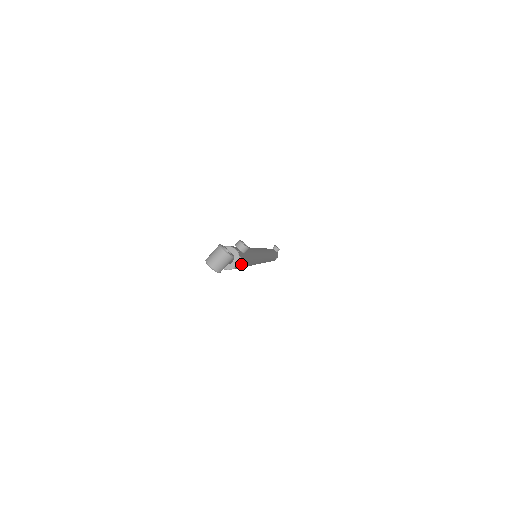
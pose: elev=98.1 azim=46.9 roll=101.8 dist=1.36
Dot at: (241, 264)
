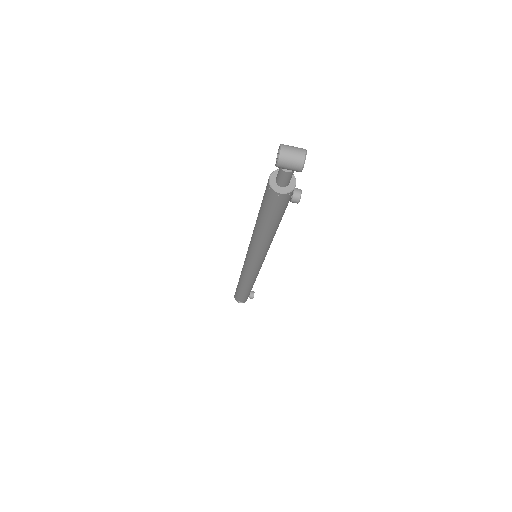
Dot at: (278, 205)
